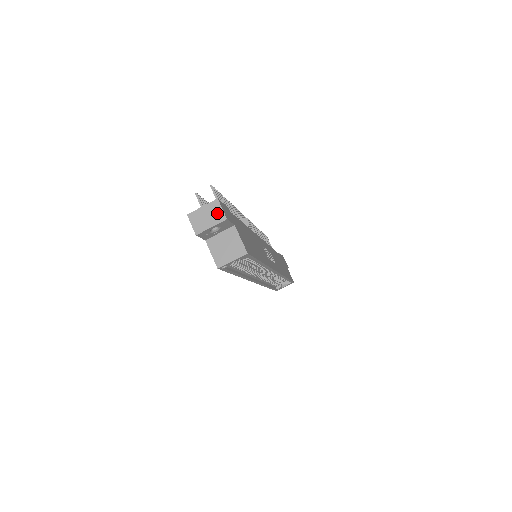
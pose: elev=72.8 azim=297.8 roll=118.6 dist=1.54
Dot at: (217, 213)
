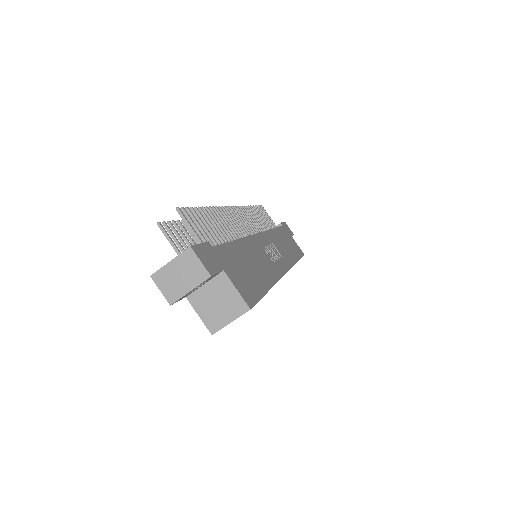
Dot at: (194, 269)
